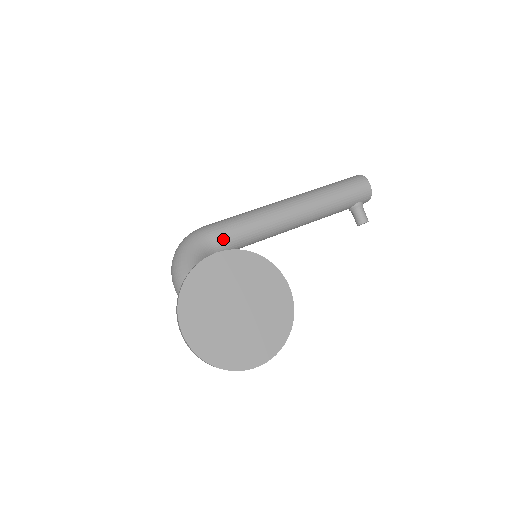
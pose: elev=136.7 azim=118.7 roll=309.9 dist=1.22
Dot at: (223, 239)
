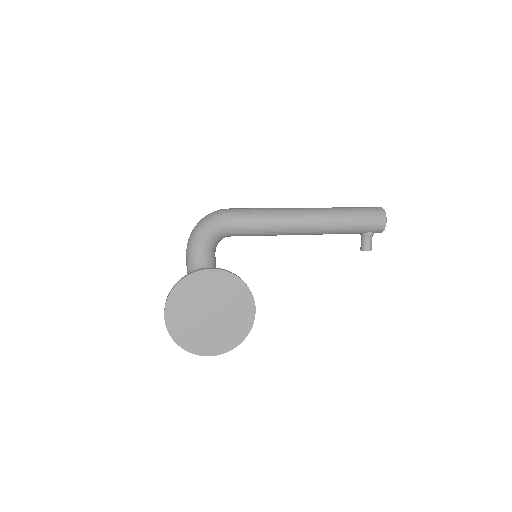
Dot at: (239, 227)
